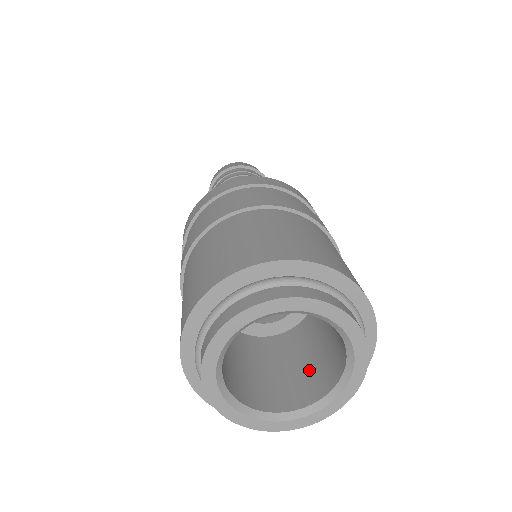
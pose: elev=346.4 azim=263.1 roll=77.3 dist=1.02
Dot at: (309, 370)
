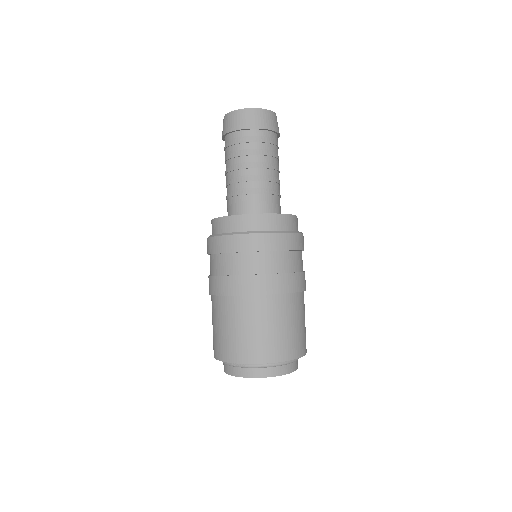
Dot at: occluded
